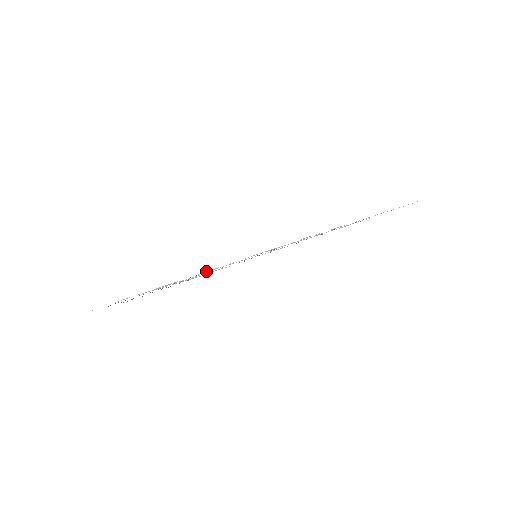
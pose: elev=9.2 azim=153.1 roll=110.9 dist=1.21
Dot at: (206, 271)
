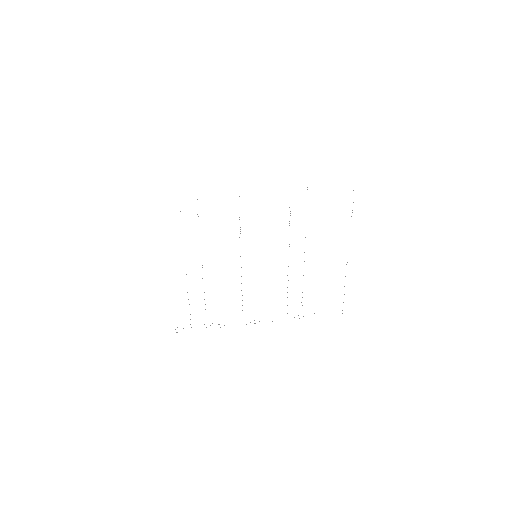
Dot at: occluded
